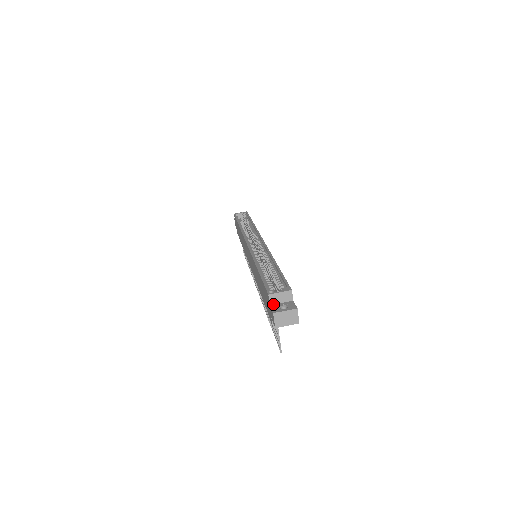
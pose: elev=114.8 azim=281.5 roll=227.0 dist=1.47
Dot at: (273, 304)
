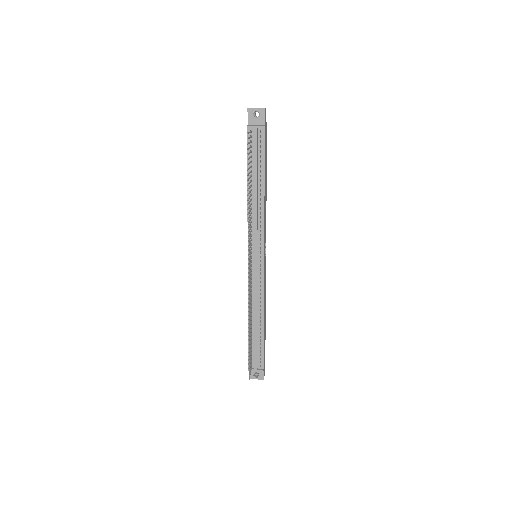
Dot at: occluded
